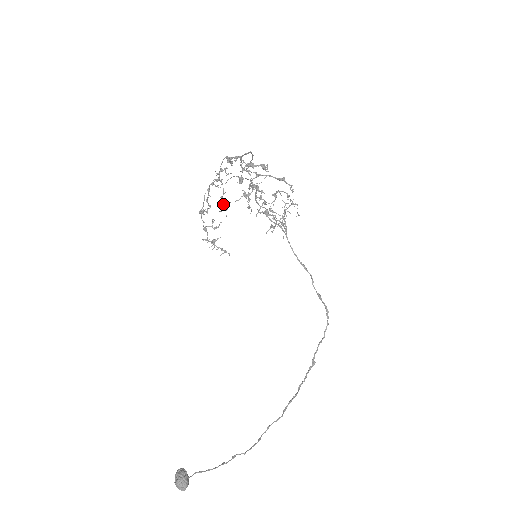
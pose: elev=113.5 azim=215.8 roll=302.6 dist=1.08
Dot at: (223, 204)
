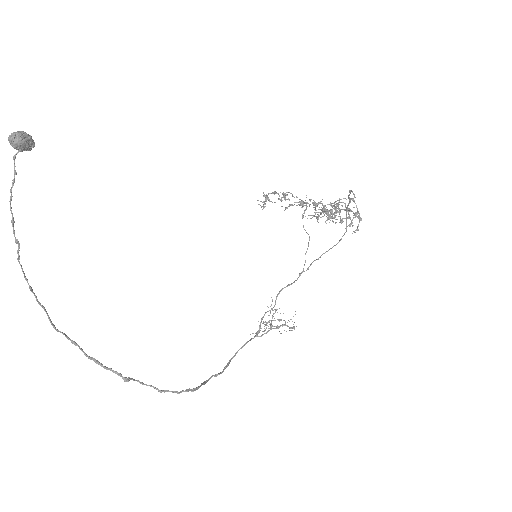
Dot at: occluded
